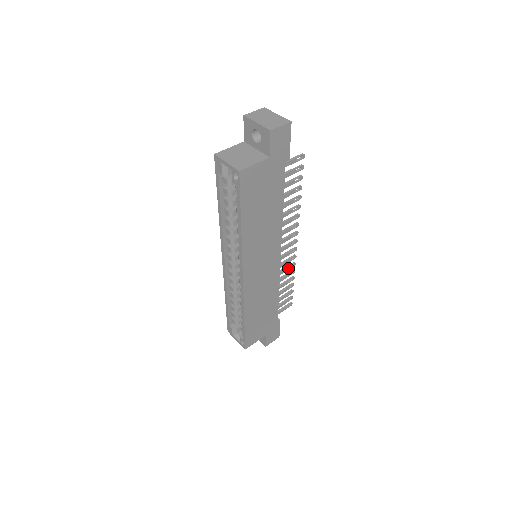
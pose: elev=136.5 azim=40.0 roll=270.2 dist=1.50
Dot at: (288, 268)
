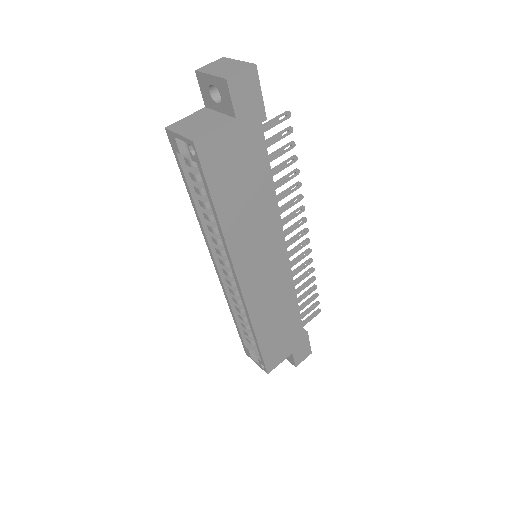
Dot at: (303, 266)
